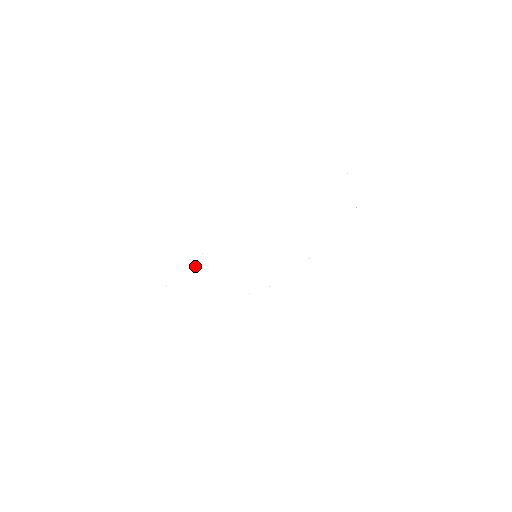
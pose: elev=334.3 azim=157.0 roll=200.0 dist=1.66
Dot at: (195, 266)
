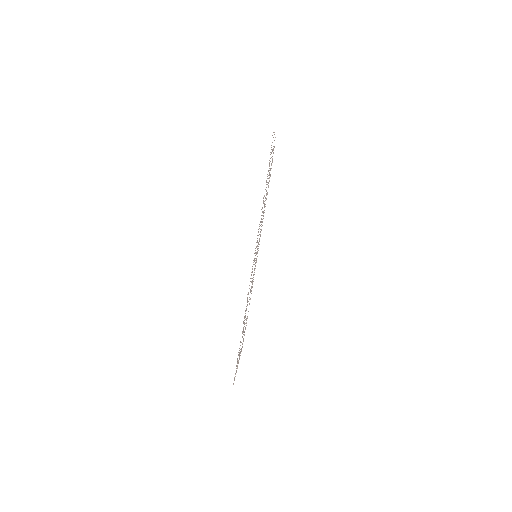
Dot at: occluded
